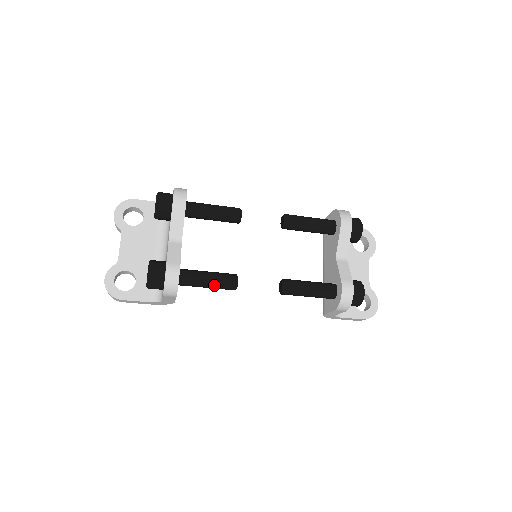
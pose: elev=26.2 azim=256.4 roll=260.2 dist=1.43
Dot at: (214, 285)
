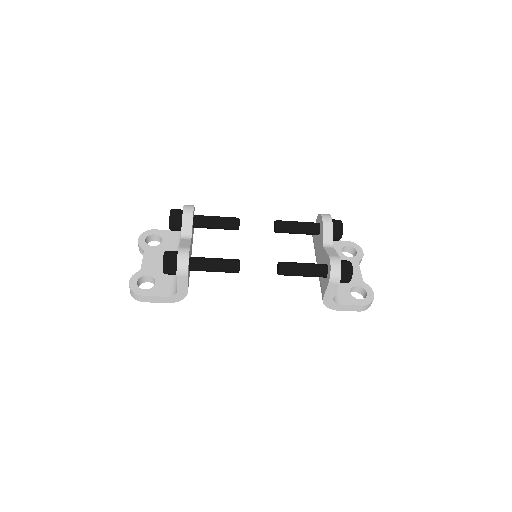
Dot at: (219, 266)
